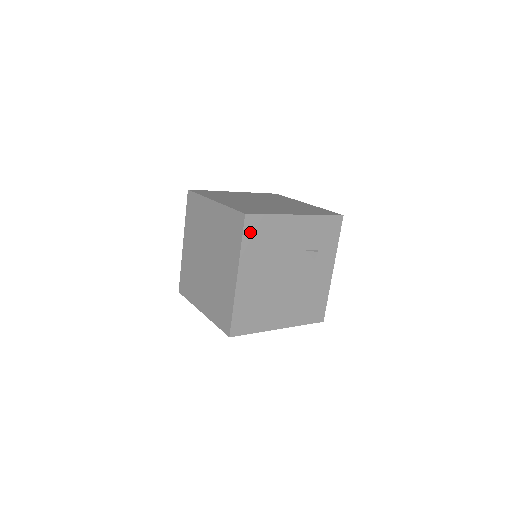
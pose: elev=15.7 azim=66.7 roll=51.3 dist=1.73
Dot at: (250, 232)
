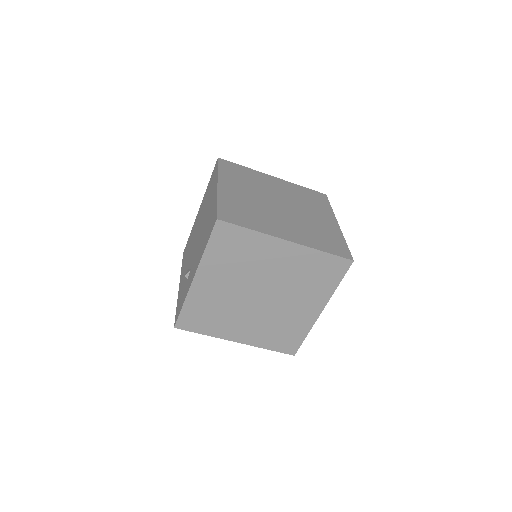
Dot at: occluded
